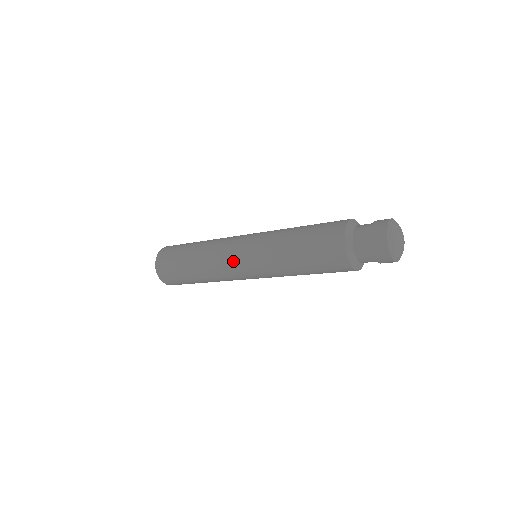
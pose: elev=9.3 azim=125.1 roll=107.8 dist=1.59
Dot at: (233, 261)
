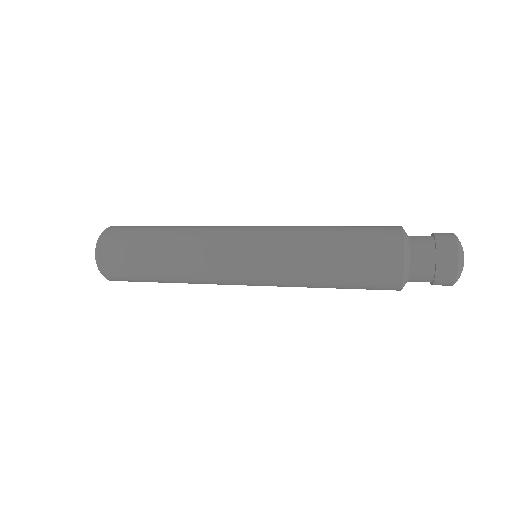
Dot at: (233, 271)
